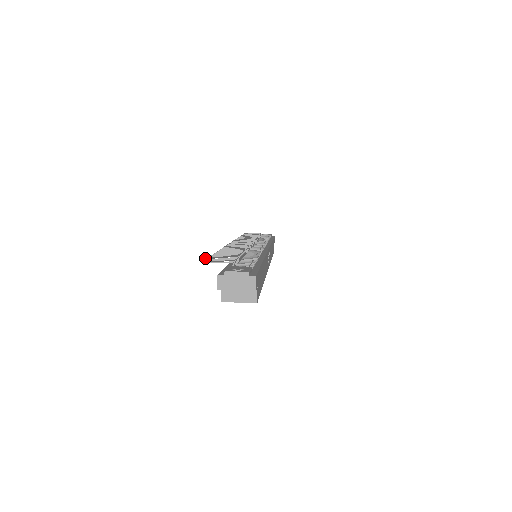
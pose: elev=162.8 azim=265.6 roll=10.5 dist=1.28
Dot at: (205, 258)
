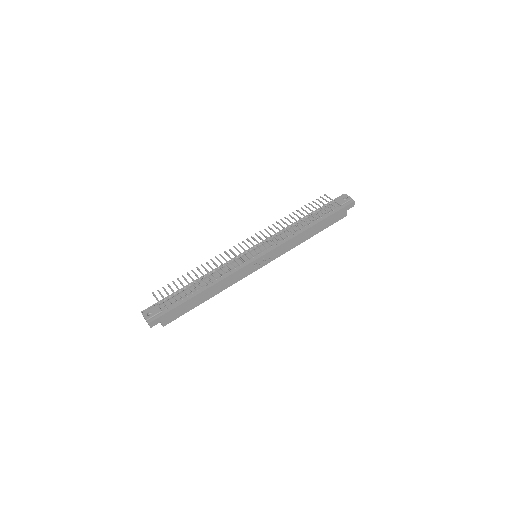
Dot at: occluded
